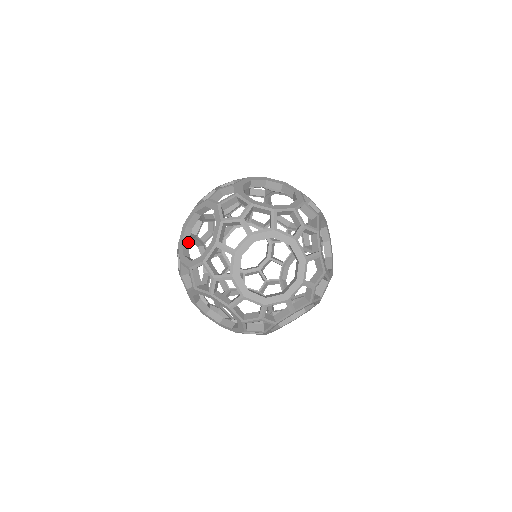
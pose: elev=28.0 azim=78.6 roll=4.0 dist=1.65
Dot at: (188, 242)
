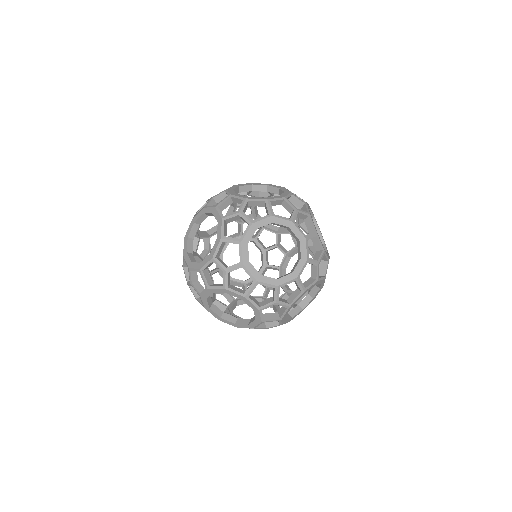
Dot at: occluded
